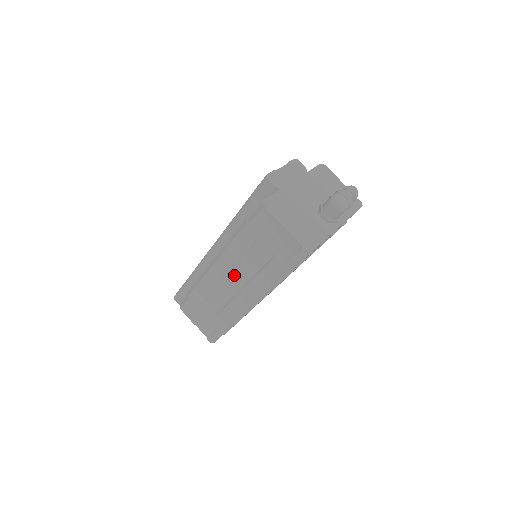
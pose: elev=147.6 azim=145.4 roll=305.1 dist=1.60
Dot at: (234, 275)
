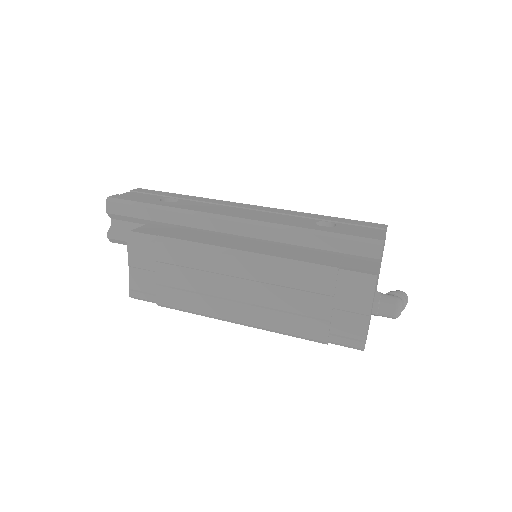
Dot at: (254, 287)
